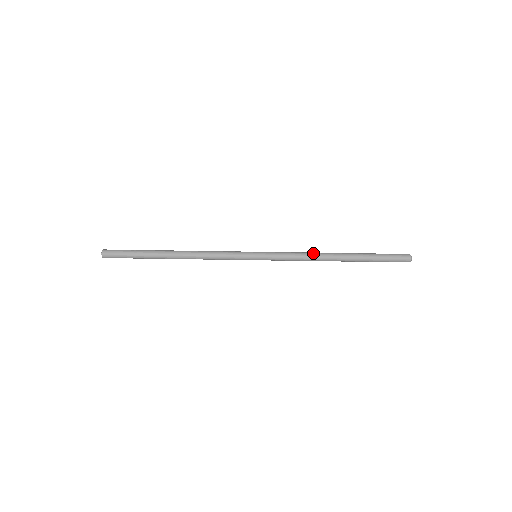
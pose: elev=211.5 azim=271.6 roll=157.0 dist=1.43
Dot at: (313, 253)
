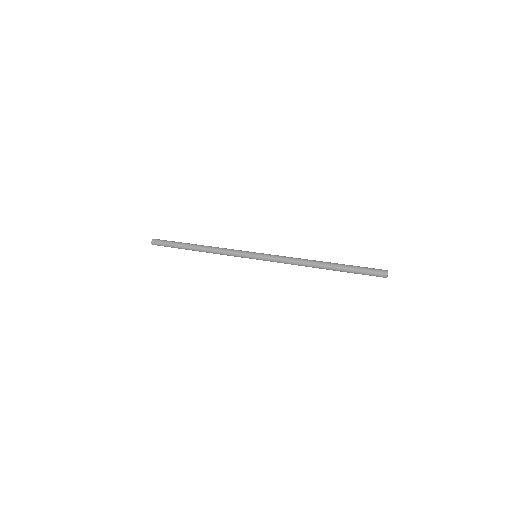
Dot at: (299, 263)
